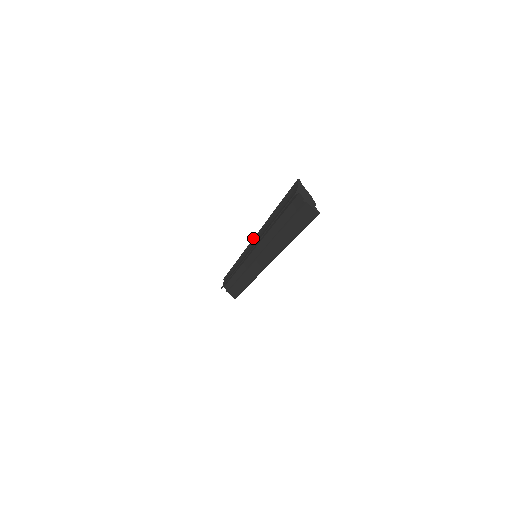
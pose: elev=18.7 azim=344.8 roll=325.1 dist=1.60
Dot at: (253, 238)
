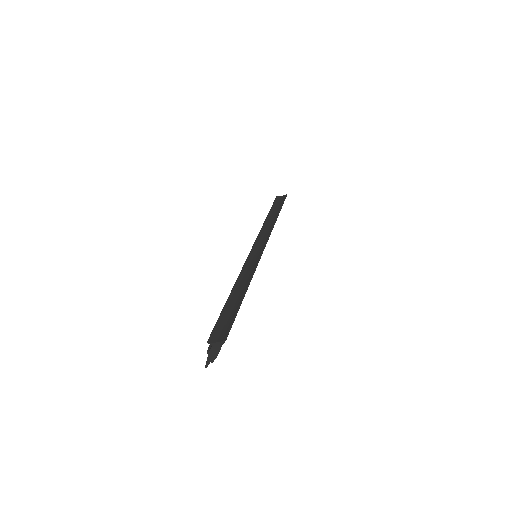
Dot at: (262, 251)
